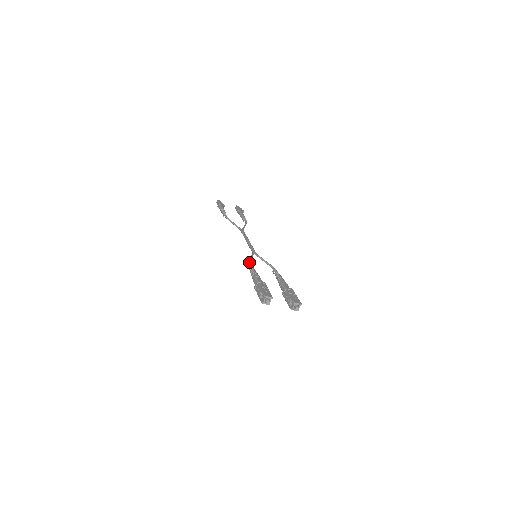
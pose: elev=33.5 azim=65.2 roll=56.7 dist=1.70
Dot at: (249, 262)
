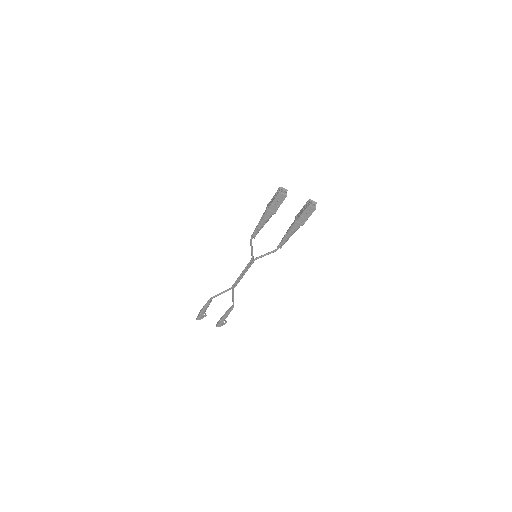
Dot at: occluded
